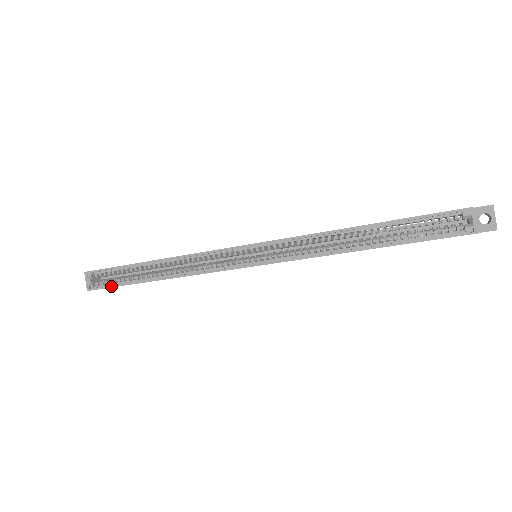
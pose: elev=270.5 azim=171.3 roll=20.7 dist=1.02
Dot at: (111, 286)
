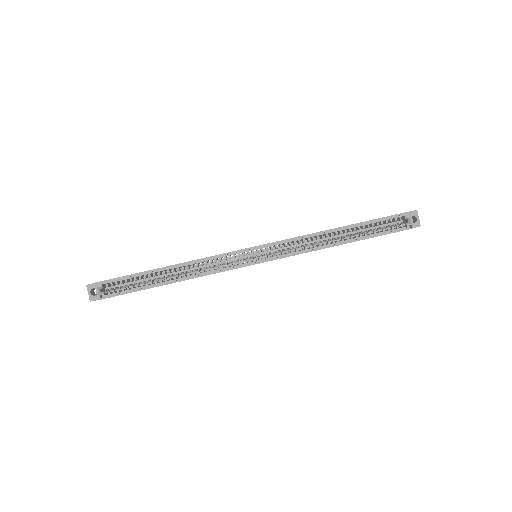
Dot at: (125, 293)
